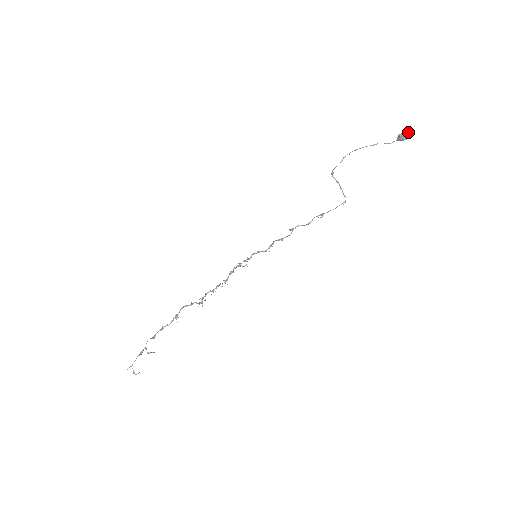
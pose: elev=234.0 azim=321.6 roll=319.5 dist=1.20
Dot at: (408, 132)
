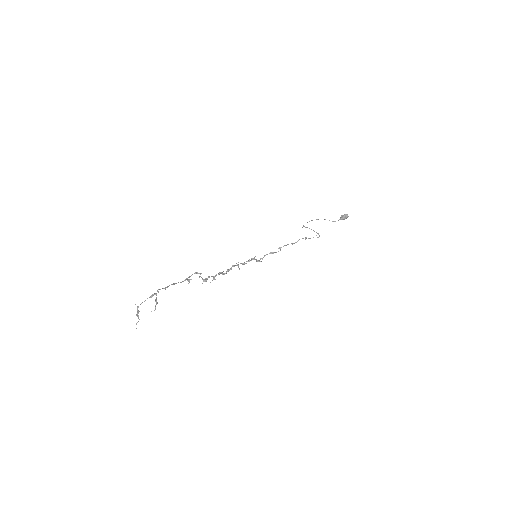
Dot at: (347, 214)
